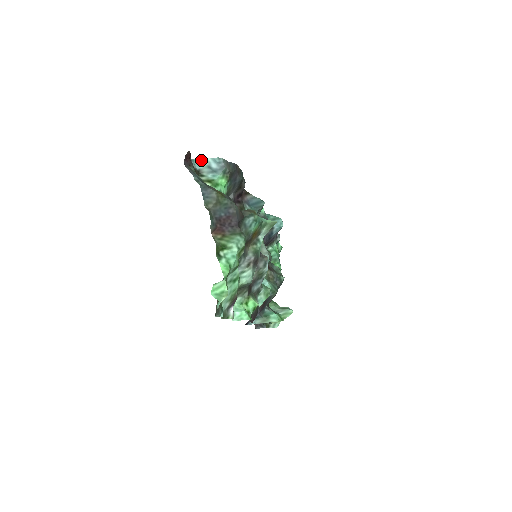
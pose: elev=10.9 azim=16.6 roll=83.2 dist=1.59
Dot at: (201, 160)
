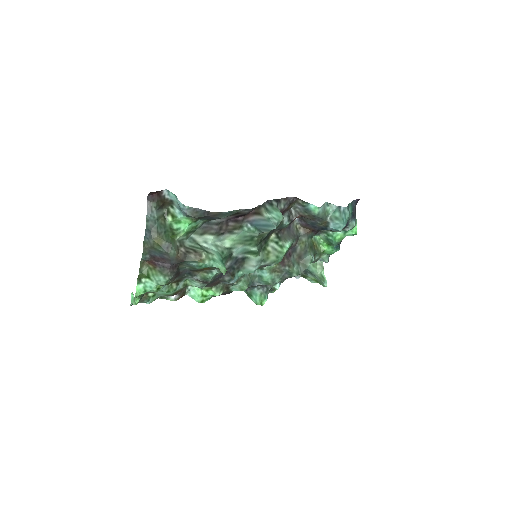
Dot at: occluded
